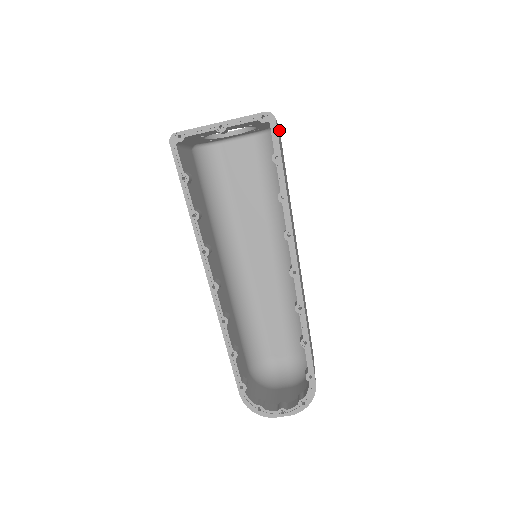
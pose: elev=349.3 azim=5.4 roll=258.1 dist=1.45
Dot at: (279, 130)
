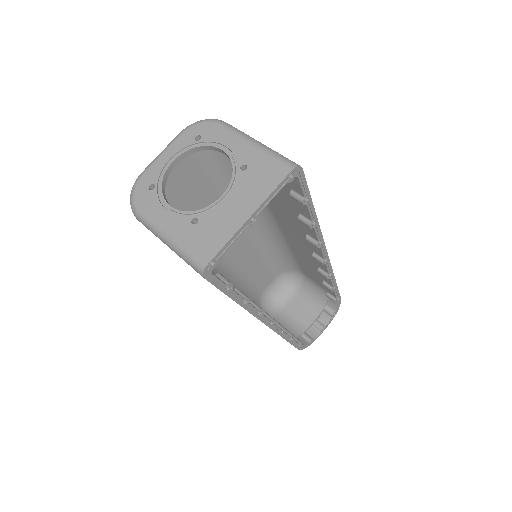
Dot at: occluded
